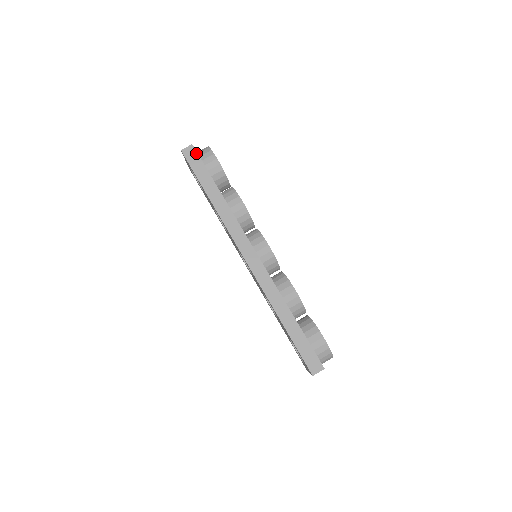
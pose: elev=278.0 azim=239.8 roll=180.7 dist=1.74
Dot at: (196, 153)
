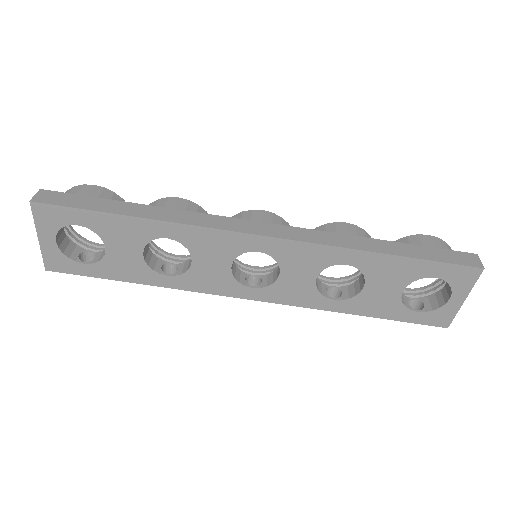
Dot at: (57, 193)
